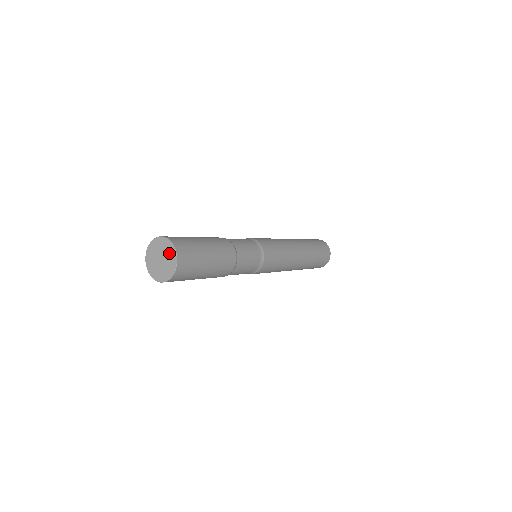
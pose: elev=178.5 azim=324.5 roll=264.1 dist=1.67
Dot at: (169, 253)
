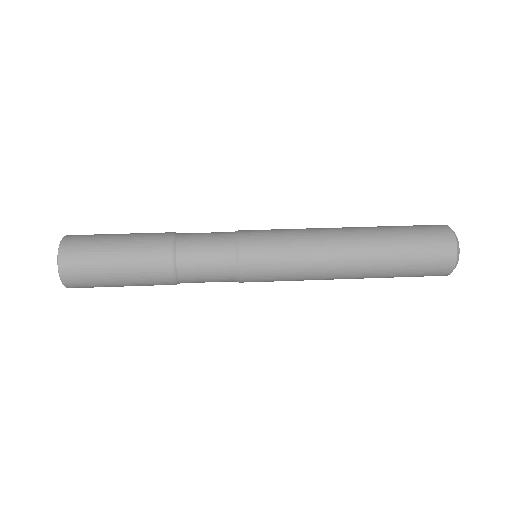
Dot at: occluded
